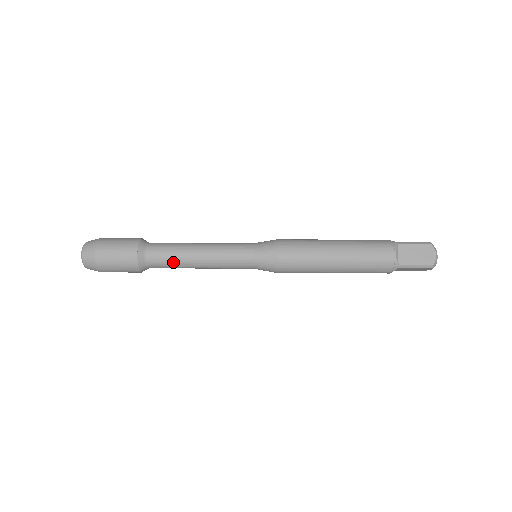
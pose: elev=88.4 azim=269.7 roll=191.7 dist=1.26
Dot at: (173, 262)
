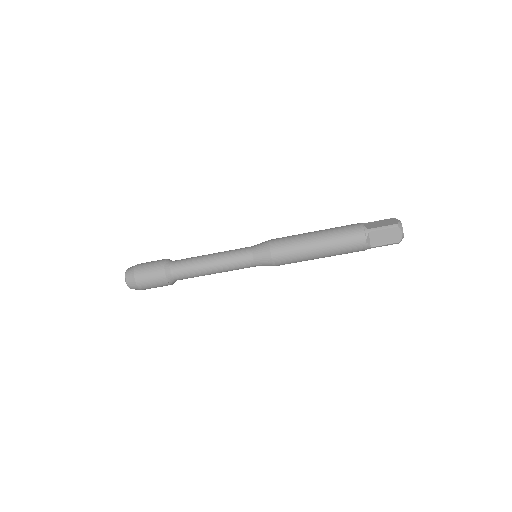
Dot at: (195, 276)
